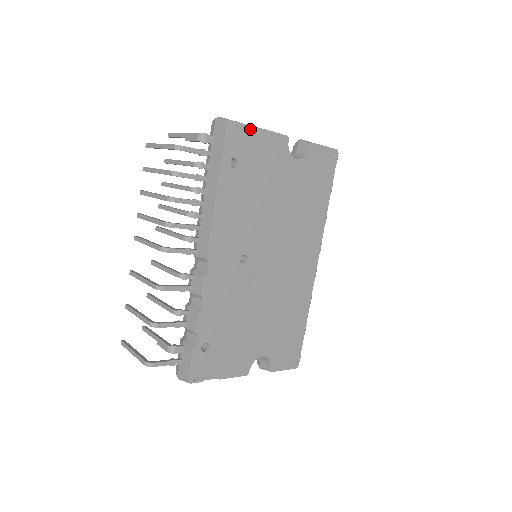
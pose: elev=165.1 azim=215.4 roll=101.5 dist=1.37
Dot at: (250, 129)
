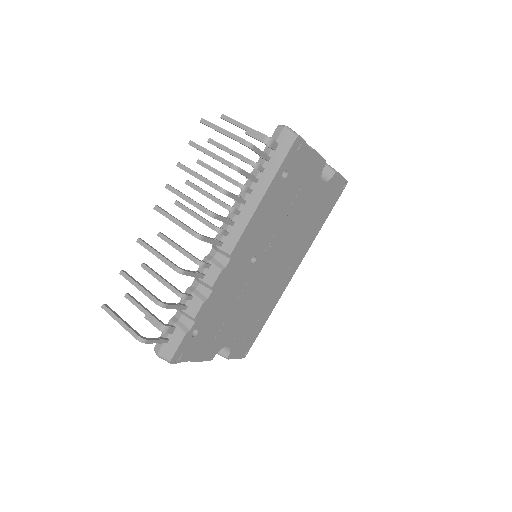
Dot at: (308, 148)
